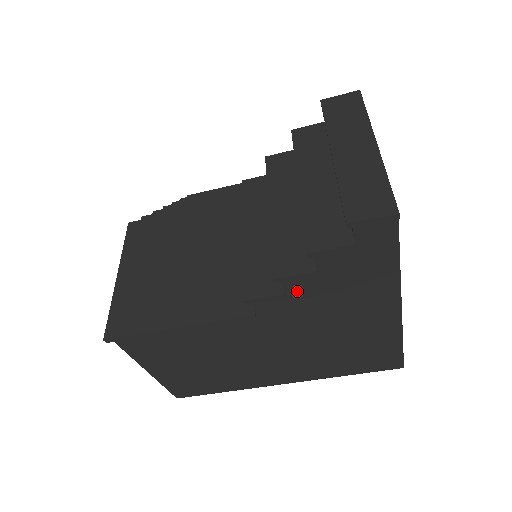
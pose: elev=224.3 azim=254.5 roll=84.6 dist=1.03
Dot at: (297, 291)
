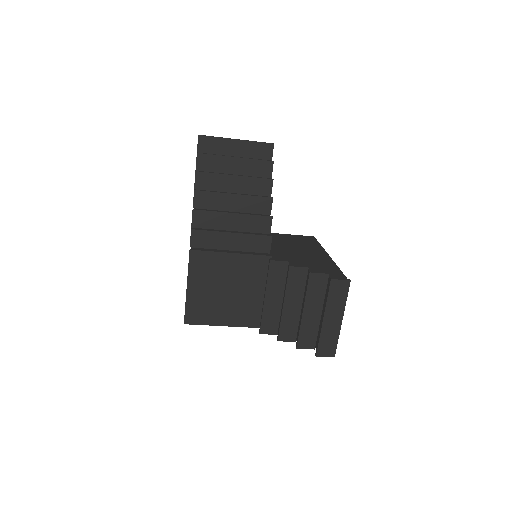
Dot at: occluded
